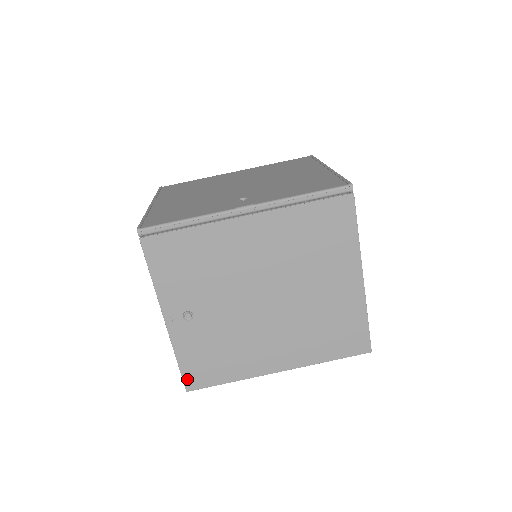
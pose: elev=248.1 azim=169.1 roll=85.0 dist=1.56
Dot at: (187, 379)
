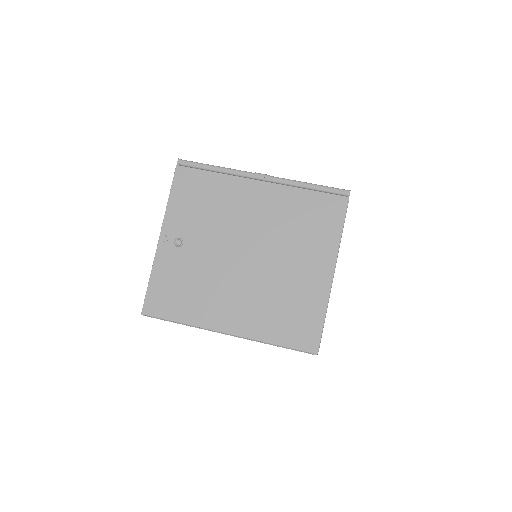
Dot at: (148, 301)
